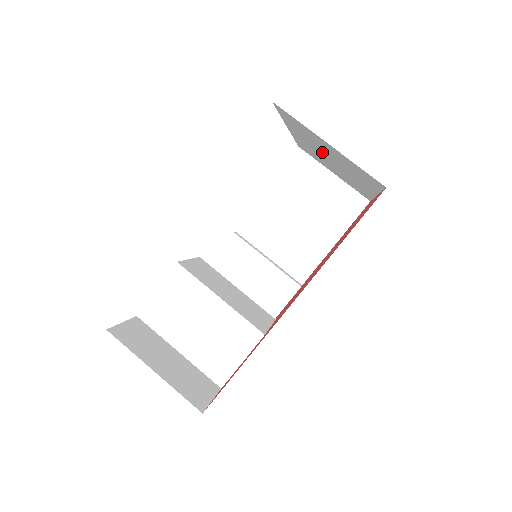
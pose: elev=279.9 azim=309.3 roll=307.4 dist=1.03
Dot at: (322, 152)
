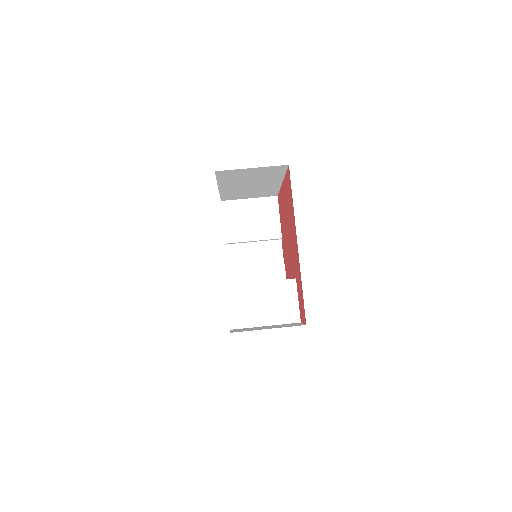
Dot at: (244, 183)
